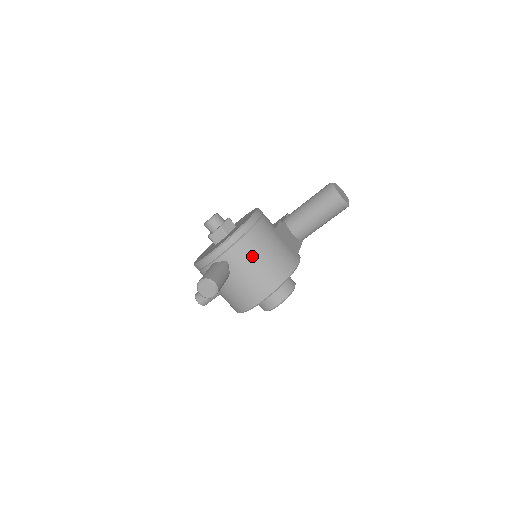
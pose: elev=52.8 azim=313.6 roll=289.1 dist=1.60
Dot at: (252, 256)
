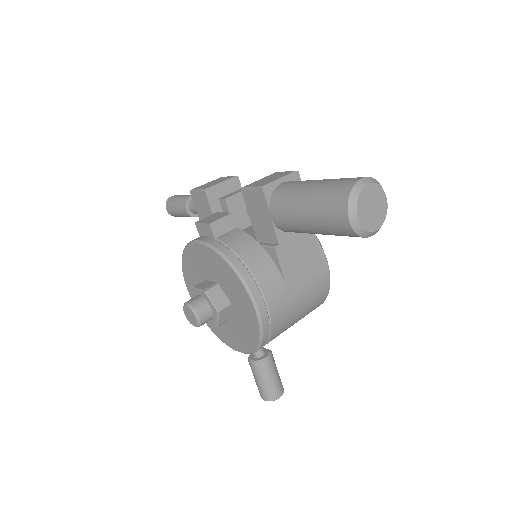
Dot at: occluded
